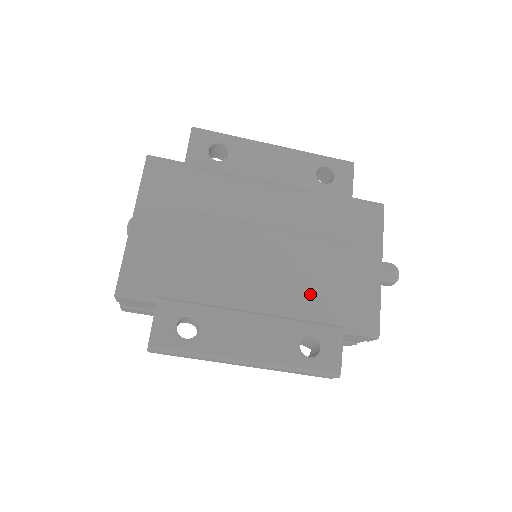
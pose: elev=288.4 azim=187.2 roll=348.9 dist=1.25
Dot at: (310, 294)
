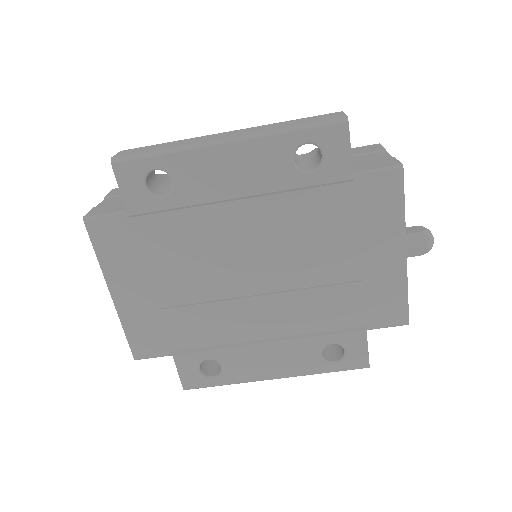
Dot at: (322, 307)
